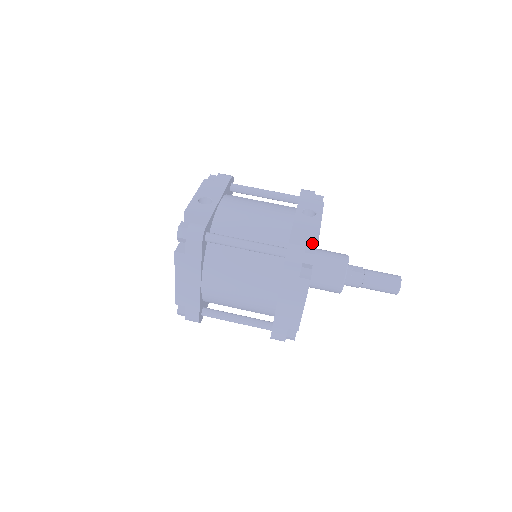
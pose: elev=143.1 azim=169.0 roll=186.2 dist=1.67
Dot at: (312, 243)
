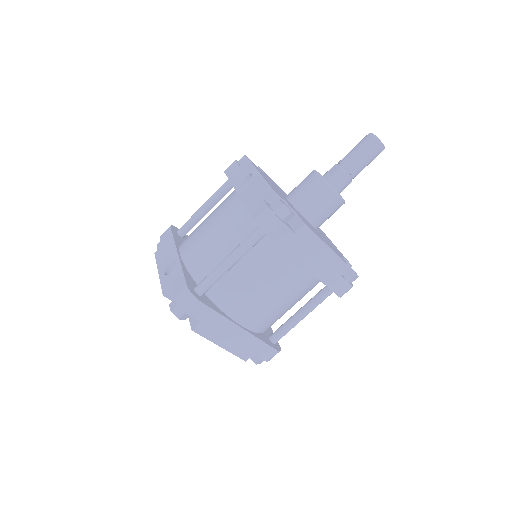
Dot at: (272, 198)
